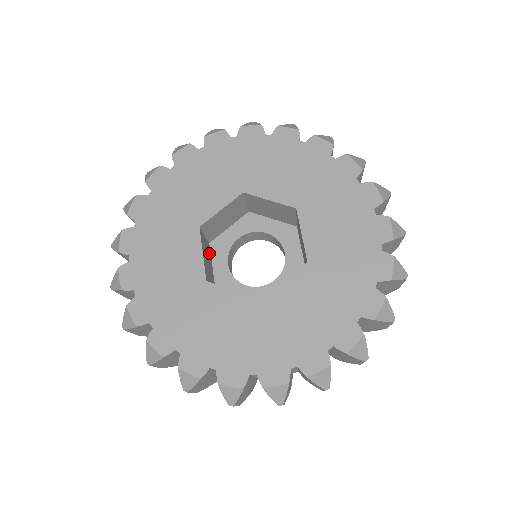
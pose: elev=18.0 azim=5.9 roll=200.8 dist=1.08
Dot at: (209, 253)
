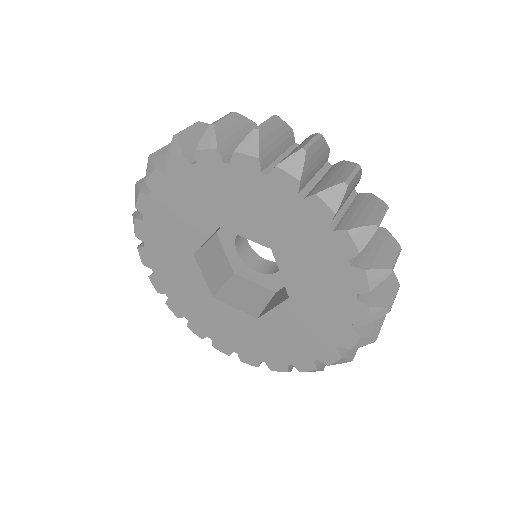
Dot at: (217, 247)
